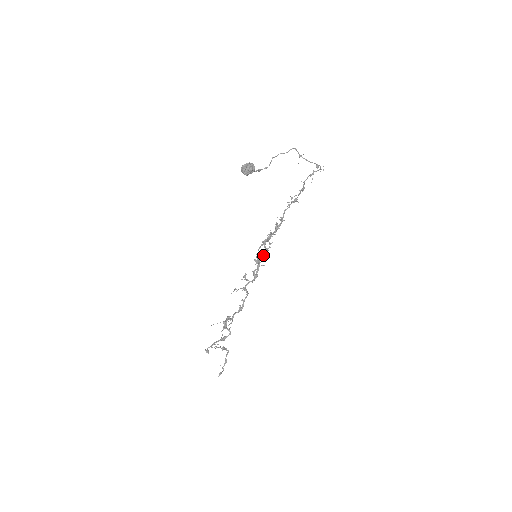
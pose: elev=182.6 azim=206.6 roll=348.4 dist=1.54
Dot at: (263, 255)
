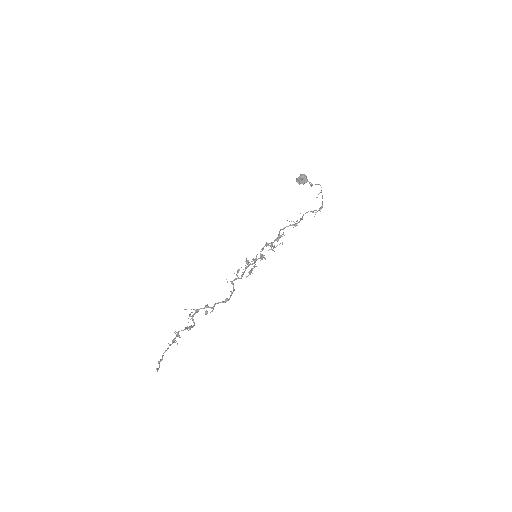
Dot at: (261, 258)
